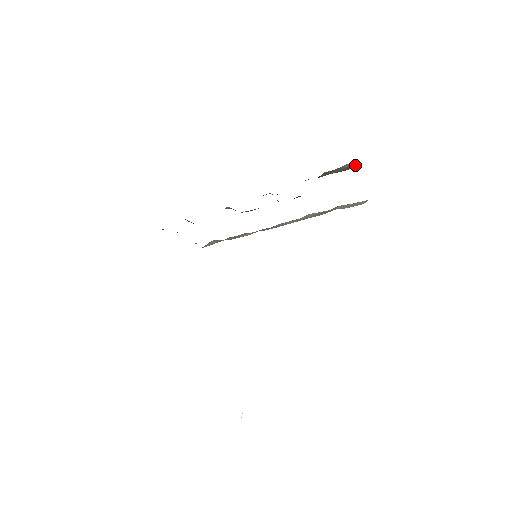
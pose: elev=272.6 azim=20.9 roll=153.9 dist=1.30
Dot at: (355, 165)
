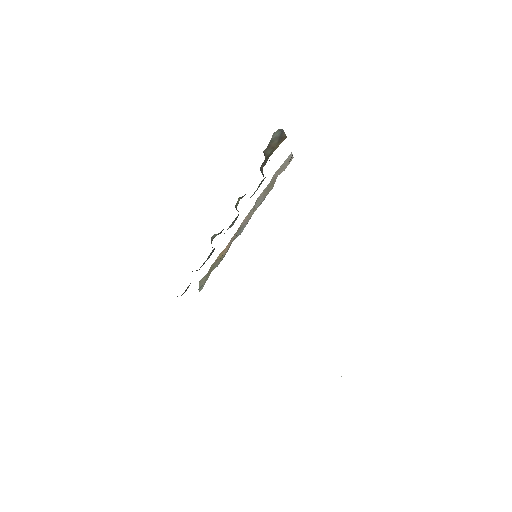
Dot at: (281, 129)
